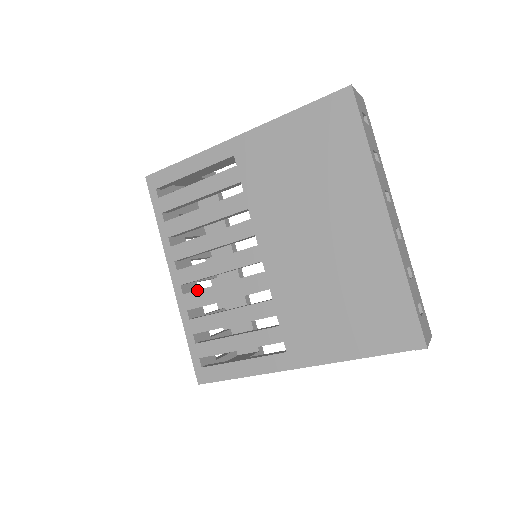
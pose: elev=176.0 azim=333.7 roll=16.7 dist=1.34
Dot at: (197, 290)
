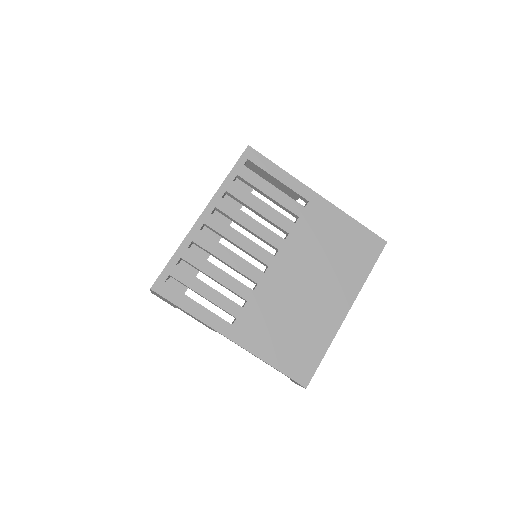
Dot at: (212, 238)
